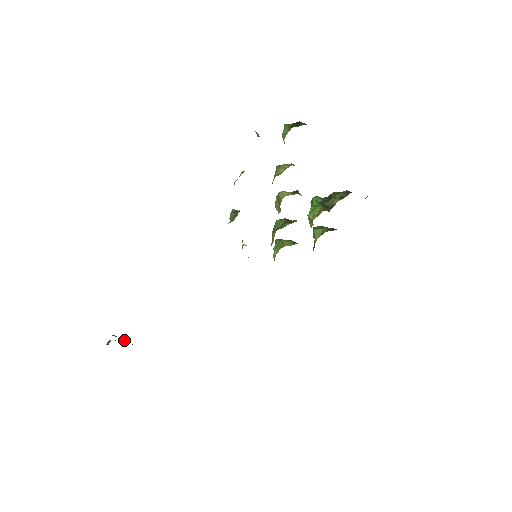
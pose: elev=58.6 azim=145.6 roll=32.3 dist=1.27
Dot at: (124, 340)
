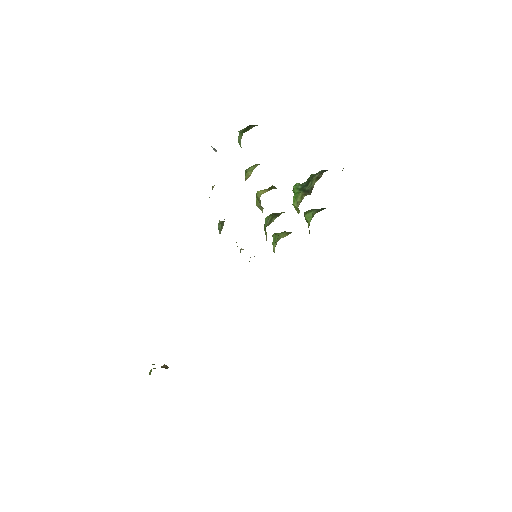
Dot at: (163, 366)
